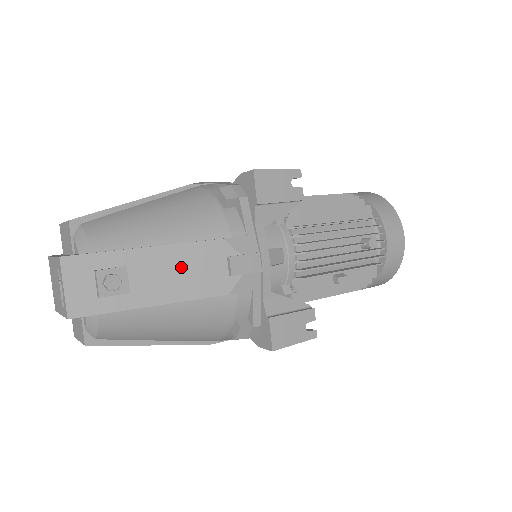
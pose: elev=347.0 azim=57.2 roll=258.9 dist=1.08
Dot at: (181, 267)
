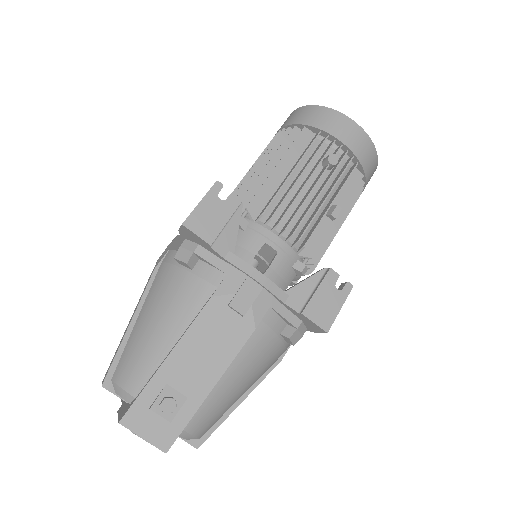
Dot at: (203, 346)
